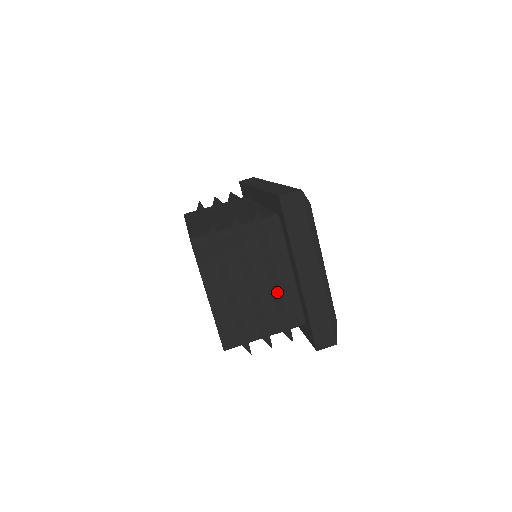
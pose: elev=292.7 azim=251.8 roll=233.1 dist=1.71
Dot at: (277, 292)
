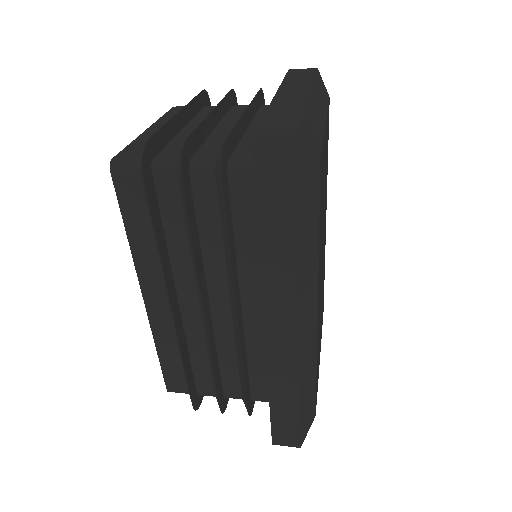
Dot at: occluded
